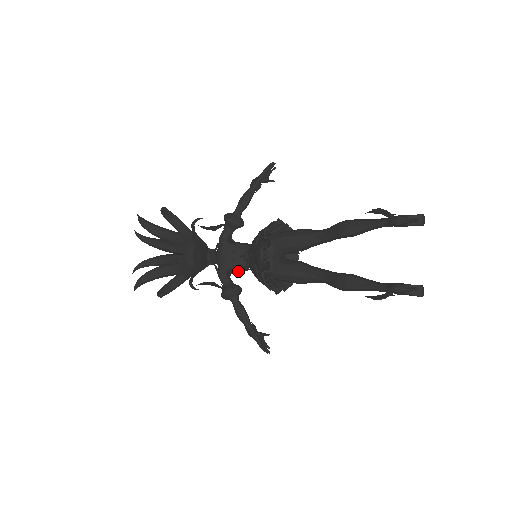
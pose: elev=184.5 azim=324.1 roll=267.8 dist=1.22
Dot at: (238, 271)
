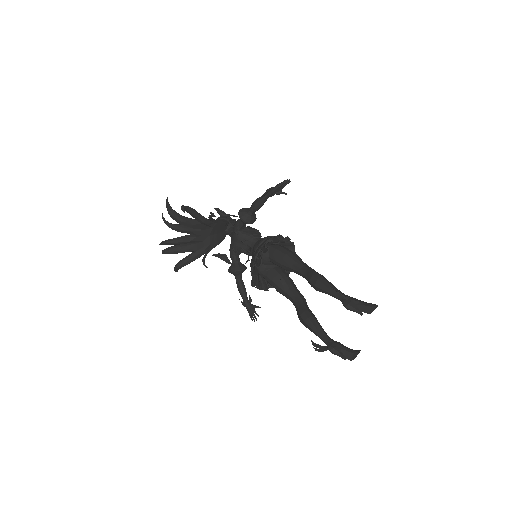
Dot at: occluded
